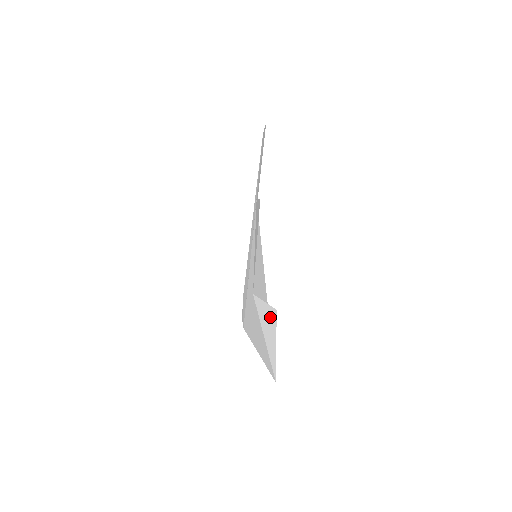
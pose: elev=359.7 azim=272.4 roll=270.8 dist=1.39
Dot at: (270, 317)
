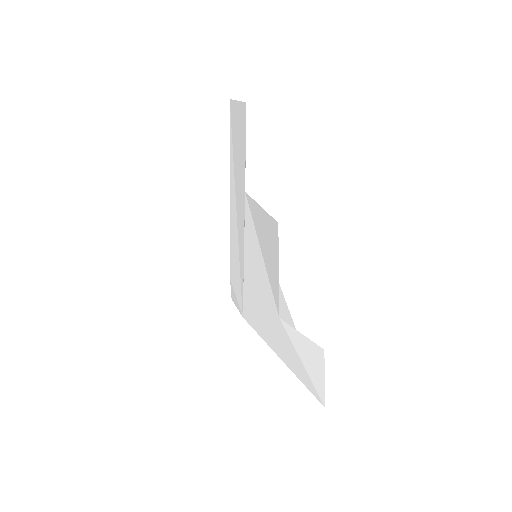
Dot at: (313, 351)
